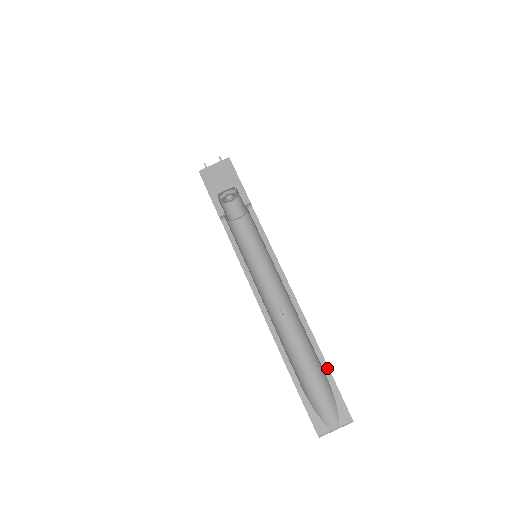
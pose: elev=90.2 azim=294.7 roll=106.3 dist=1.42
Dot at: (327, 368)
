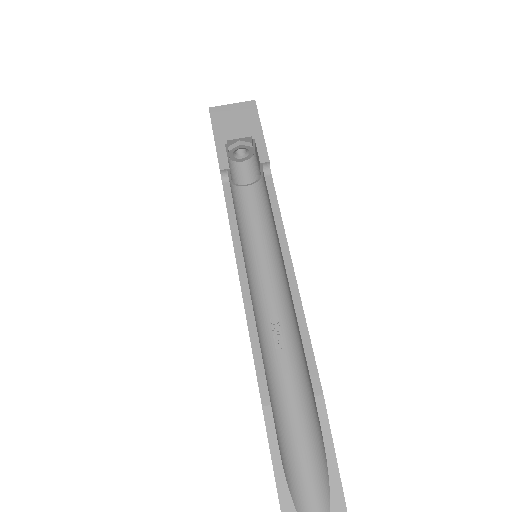
Dot at: (328, 430)
